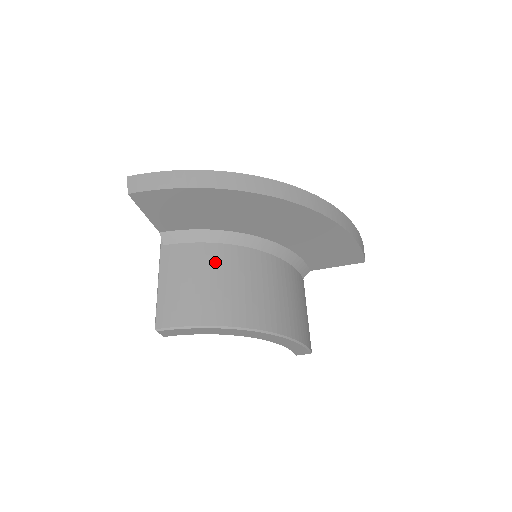
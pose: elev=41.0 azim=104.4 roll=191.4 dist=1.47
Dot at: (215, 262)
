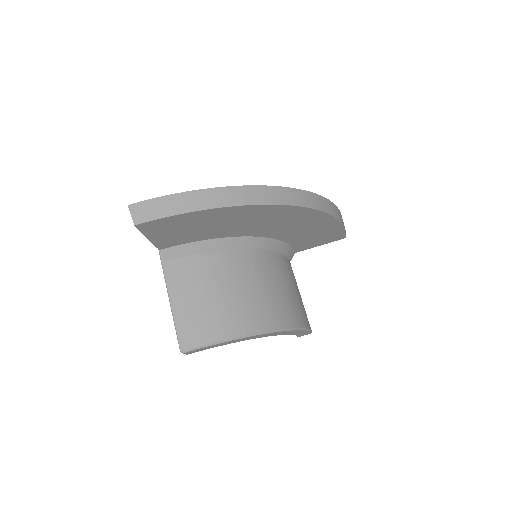
Dot at: (222, 271)
